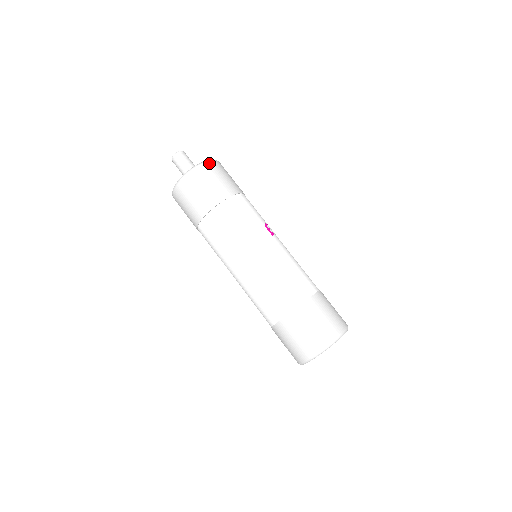
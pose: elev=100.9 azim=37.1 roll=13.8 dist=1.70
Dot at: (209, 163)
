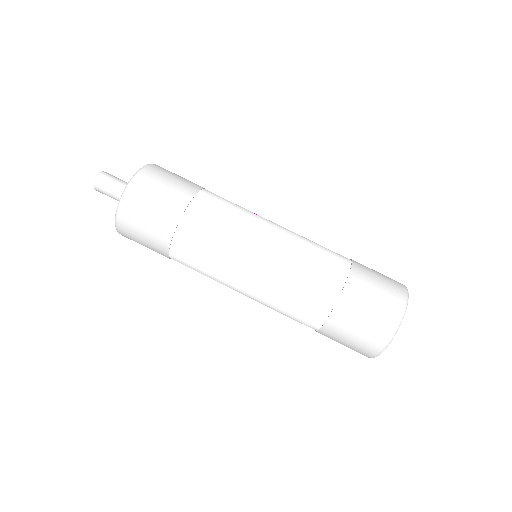
Dot at: (150, 166)
